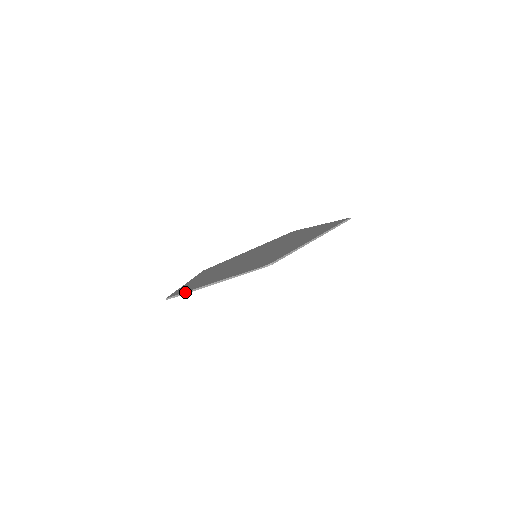
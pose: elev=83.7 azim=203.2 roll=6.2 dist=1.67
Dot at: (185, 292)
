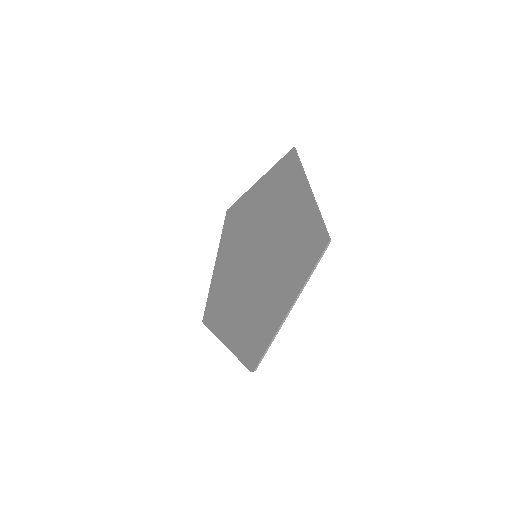
Dot at: (211, 331)
